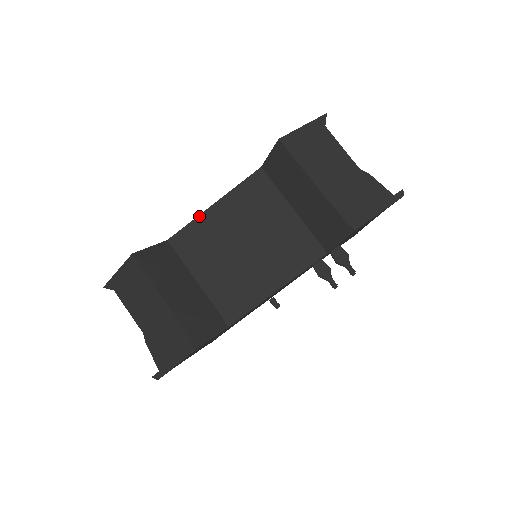
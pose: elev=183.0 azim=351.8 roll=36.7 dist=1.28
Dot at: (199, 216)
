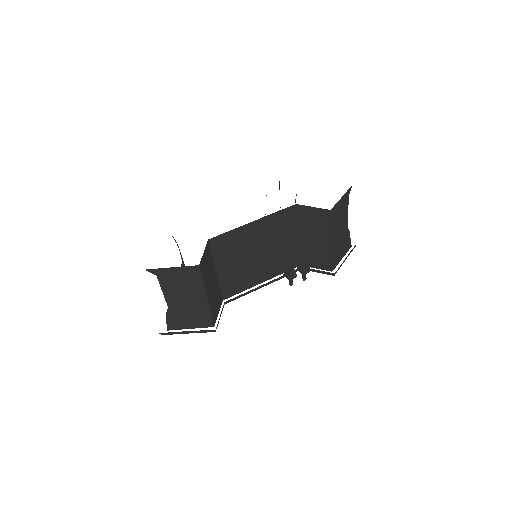
Dot at: (239, 227)
